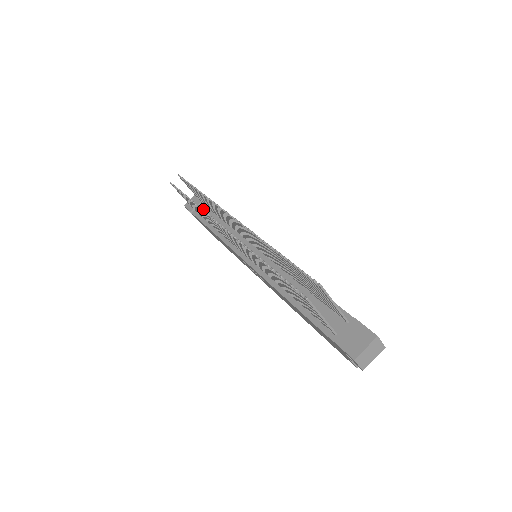
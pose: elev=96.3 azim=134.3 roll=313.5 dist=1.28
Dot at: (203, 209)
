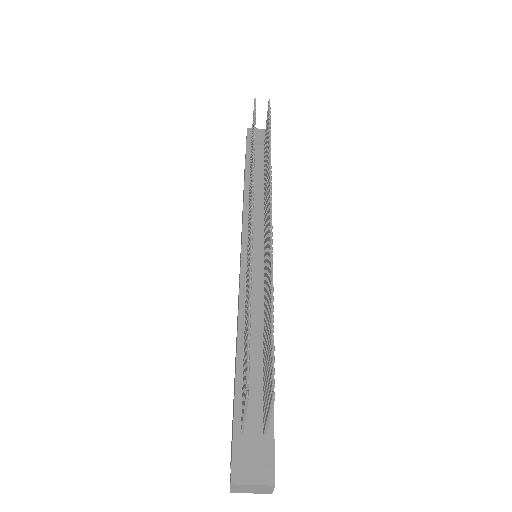
Dot at: (259, 152)
